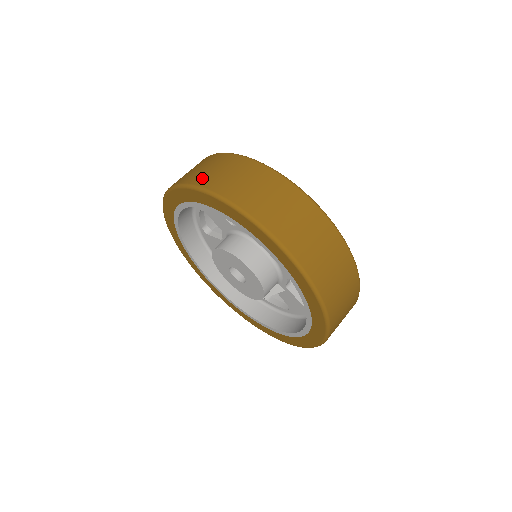
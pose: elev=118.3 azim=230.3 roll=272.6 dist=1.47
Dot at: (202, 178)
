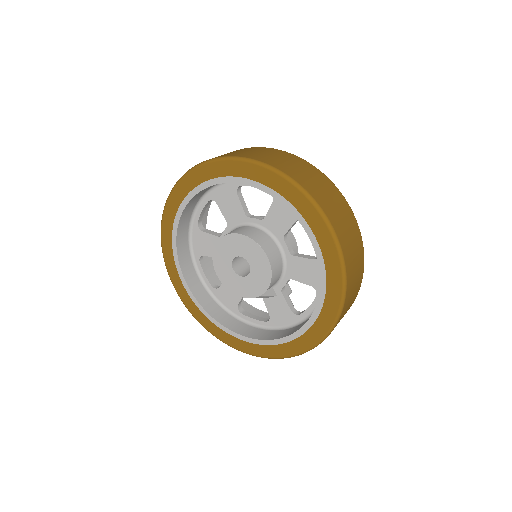
Dot at: (251, 155)
